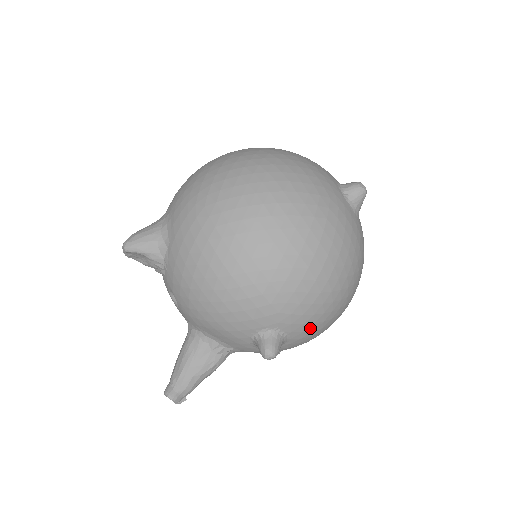
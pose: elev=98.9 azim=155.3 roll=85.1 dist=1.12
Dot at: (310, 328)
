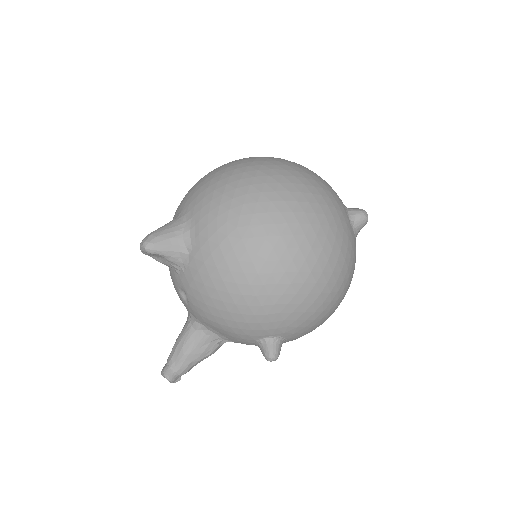
Dot at: (304, 334)
